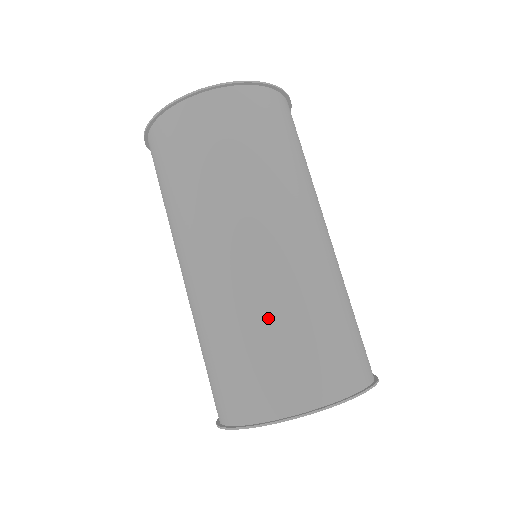
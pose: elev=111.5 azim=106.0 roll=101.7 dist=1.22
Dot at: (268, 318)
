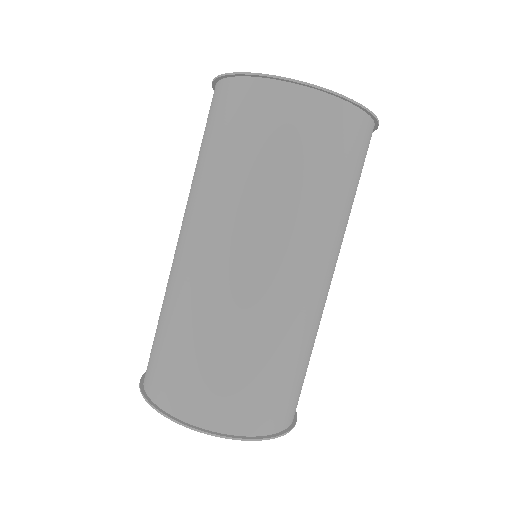
Dot at: (175, 317)
